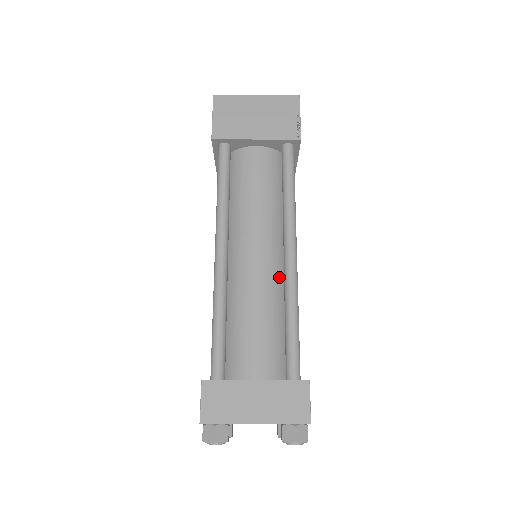
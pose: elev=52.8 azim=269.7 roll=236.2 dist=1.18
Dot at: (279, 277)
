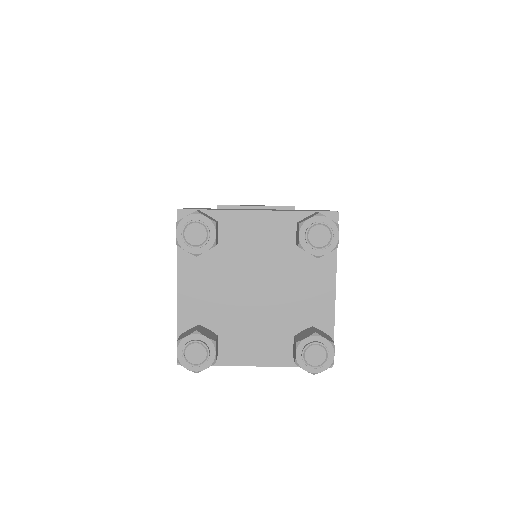
Dot at: occluded
